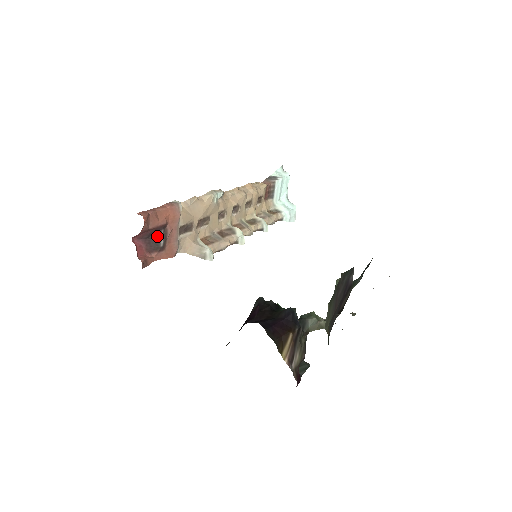
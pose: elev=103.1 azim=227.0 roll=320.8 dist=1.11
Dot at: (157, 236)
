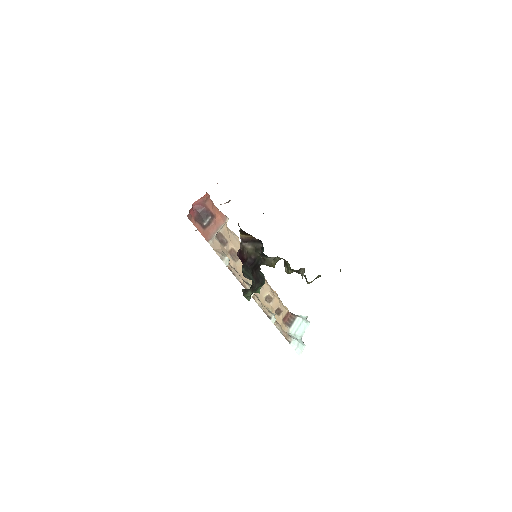
Dot at: (206, 216)
